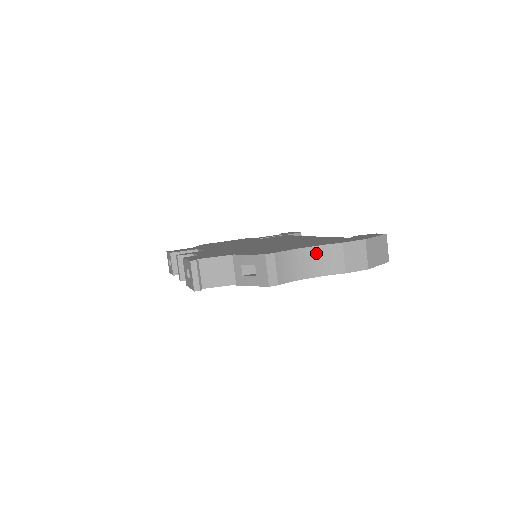
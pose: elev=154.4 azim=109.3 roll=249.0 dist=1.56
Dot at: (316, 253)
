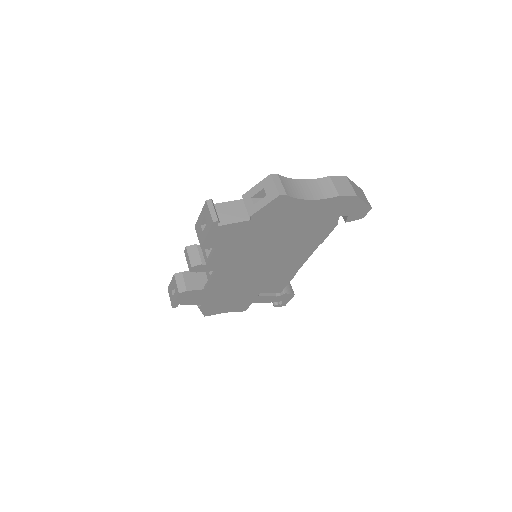
Dot at: (311, 184)
